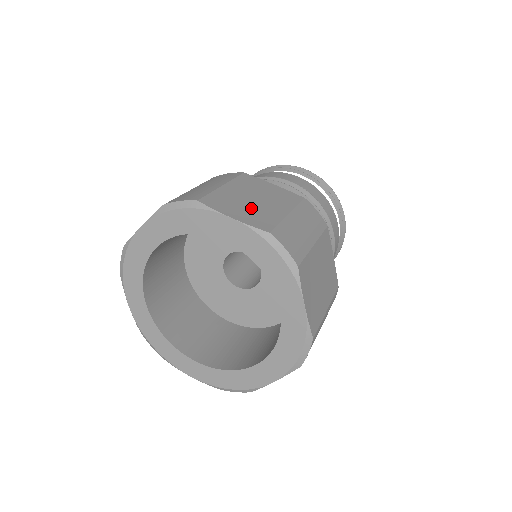
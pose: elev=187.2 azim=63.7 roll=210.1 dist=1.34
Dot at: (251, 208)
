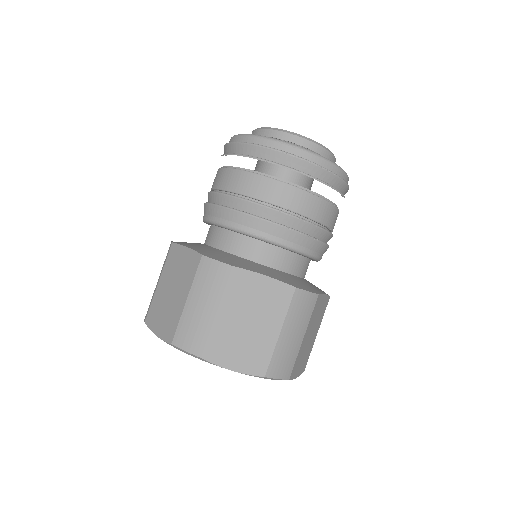
Dot at: (246, 344)
